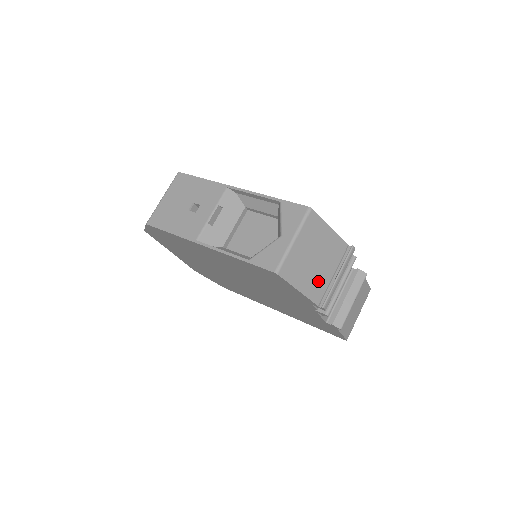
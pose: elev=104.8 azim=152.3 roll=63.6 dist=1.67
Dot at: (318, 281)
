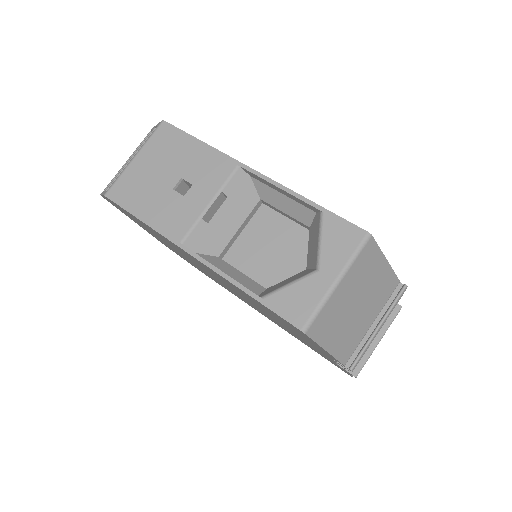
Dot at: (353, 334)
